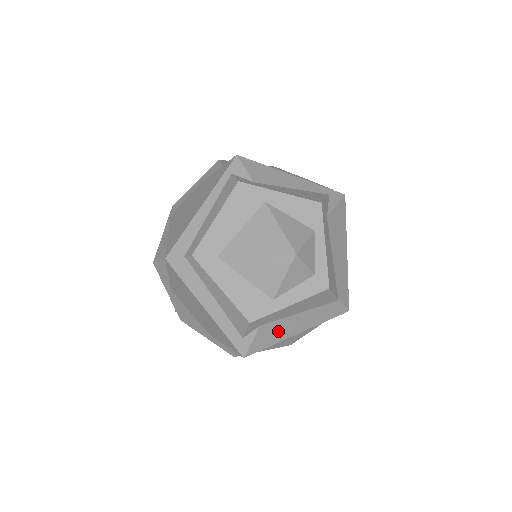
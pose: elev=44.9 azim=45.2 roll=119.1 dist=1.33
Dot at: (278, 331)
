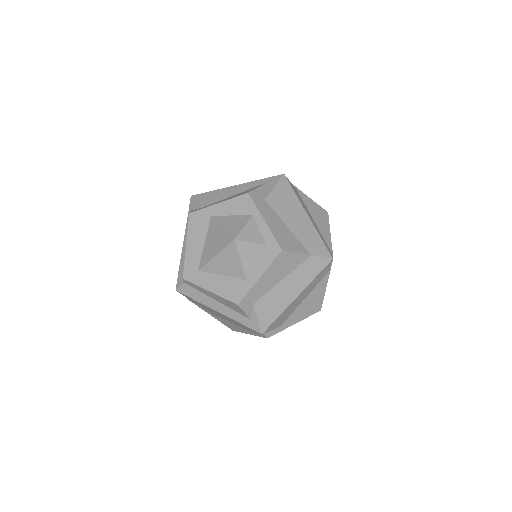
Dot at: (275, 302)
